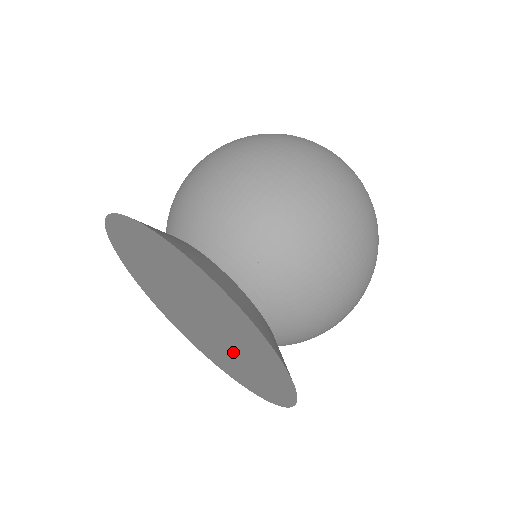
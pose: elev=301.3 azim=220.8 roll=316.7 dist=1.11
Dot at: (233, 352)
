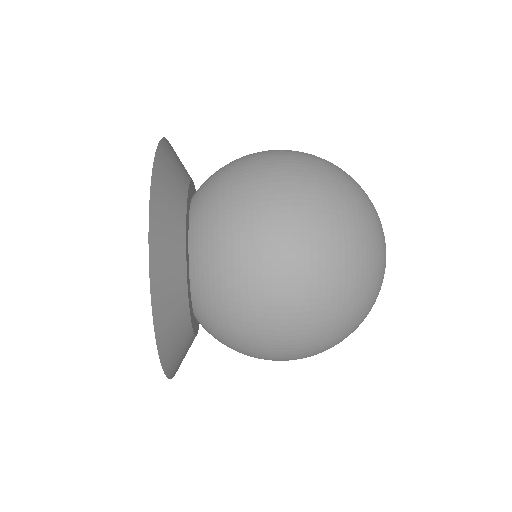
Dot at: occluded
